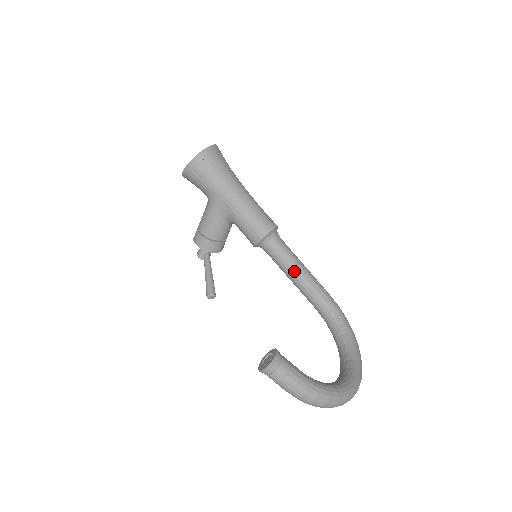
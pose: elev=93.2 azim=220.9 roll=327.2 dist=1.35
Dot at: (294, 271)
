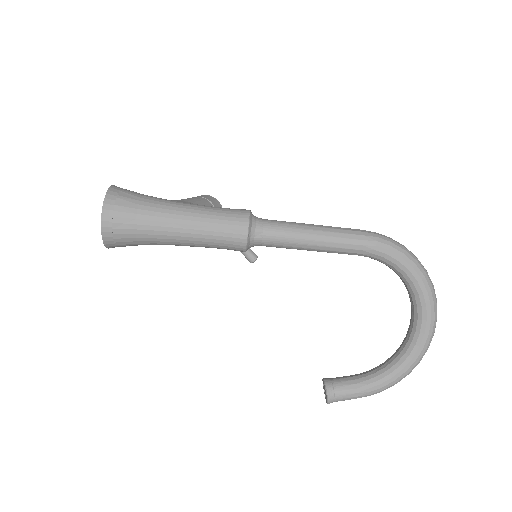
Dot at: occluded
